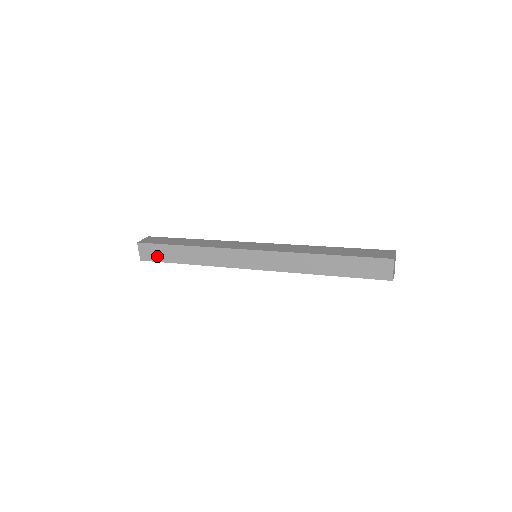
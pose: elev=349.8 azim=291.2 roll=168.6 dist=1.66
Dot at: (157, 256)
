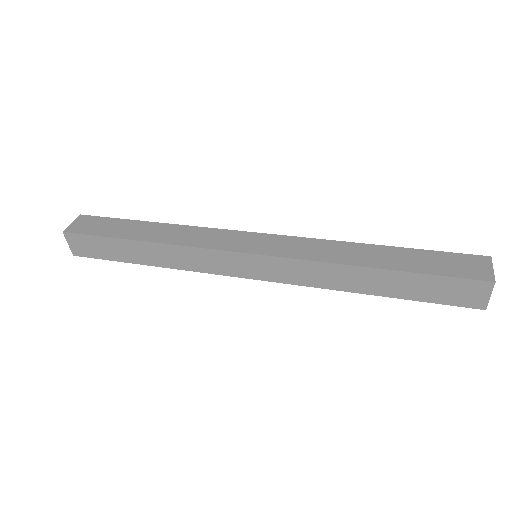
Dot at: (98, 252)
